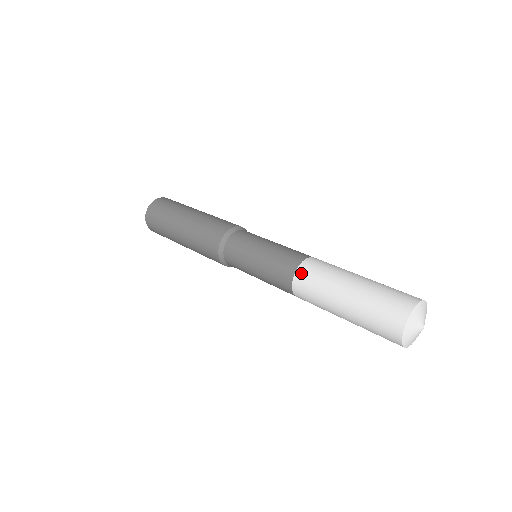
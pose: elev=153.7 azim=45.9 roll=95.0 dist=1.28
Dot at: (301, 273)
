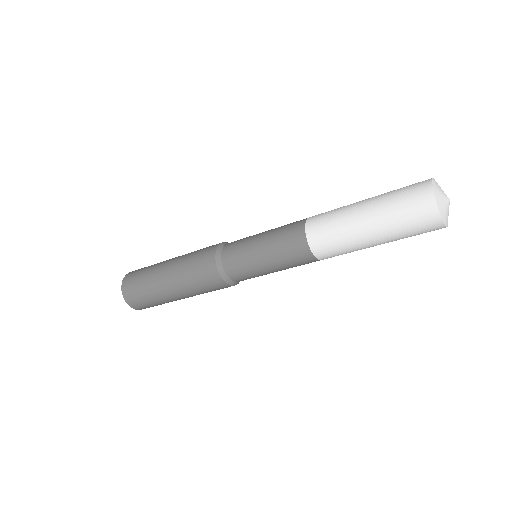
Dot at: (312, 231)
